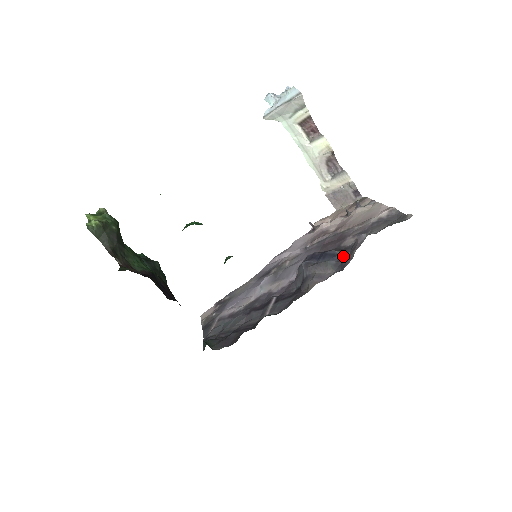
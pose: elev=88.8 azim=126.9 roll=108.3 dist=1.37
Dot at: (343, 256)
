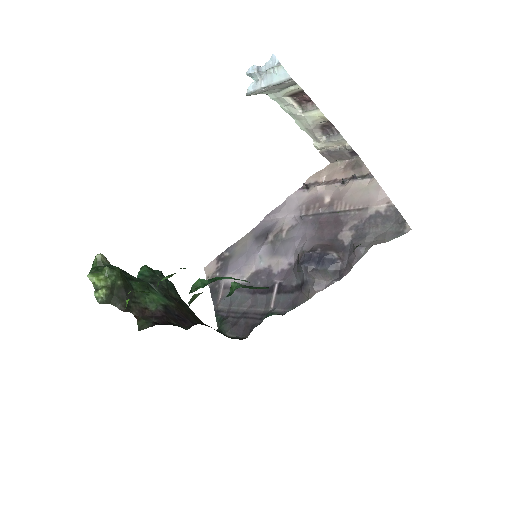
Dot at: (341, 263)
